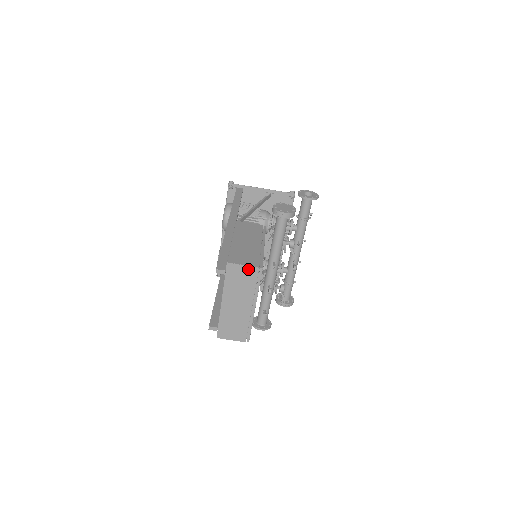
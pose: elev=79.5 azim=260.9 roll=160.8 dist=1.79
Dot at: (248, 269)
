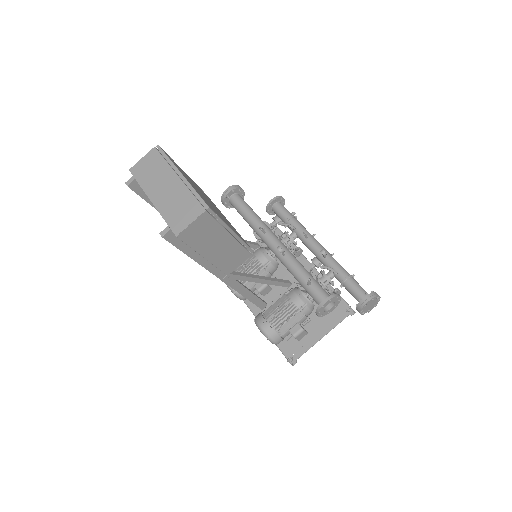
Dot at: (148, 157)
